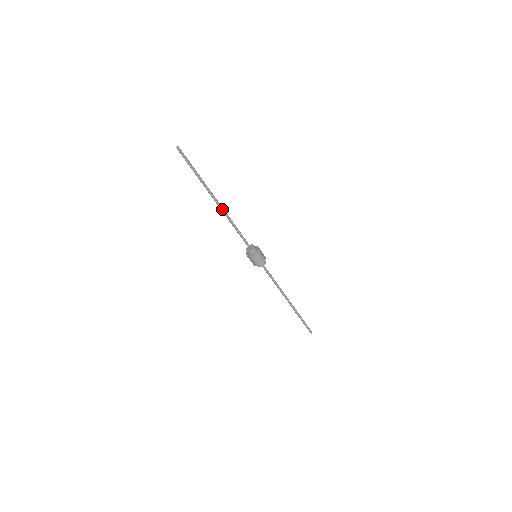
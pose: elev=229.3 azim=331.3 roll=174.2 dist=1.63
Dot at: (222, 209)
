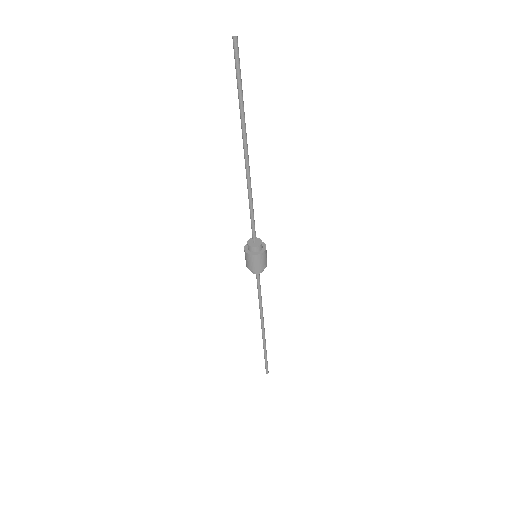
Dot at: (248, 171)
